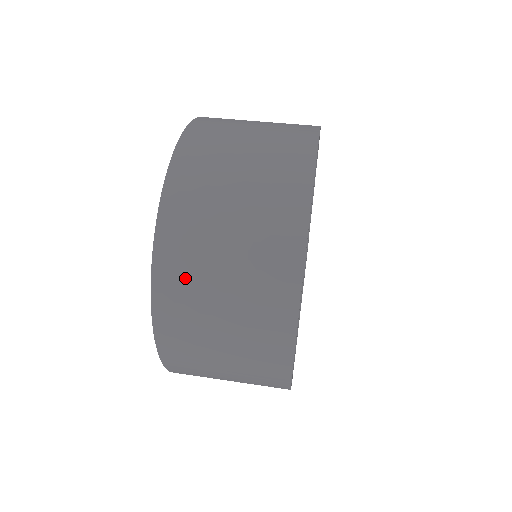
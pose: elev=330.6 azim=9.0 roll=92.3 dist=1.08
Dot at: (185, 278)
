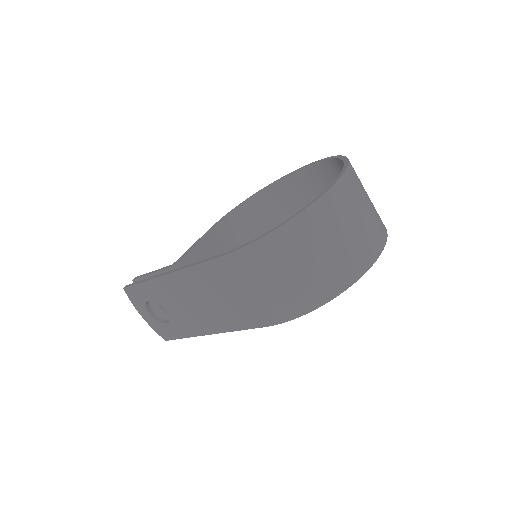
Dot at: (358, 181)
